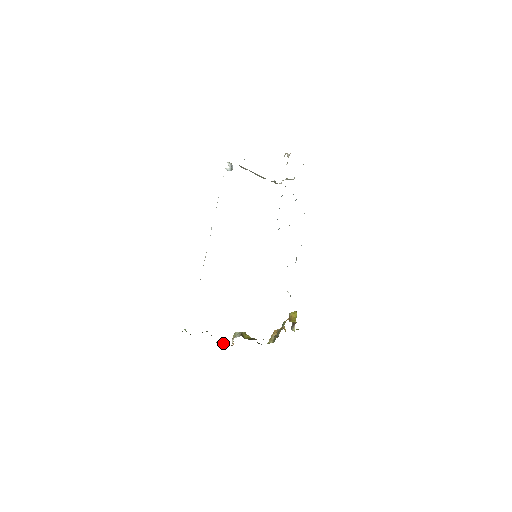
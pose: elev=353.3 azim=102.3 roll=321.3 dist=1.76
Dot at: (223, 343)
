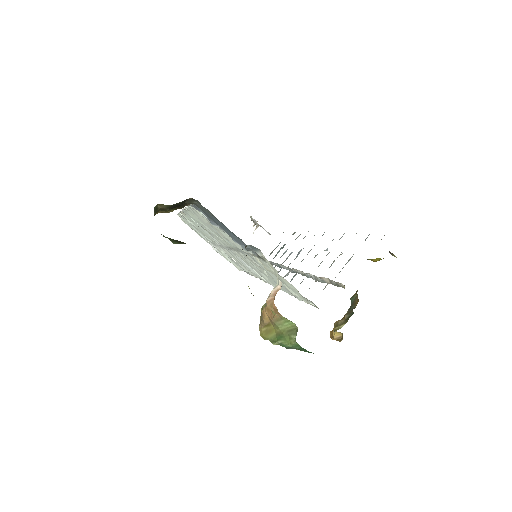
Dot at: occluded
